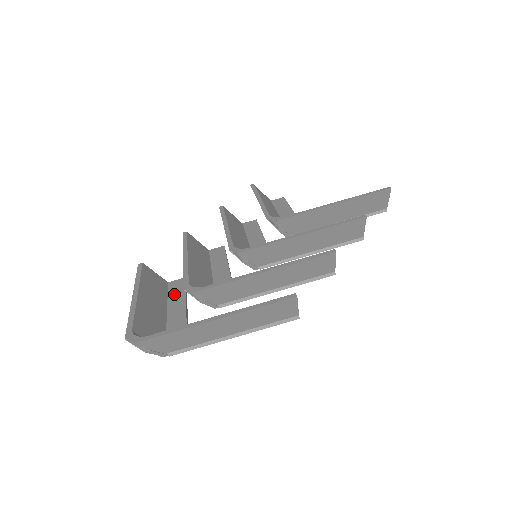
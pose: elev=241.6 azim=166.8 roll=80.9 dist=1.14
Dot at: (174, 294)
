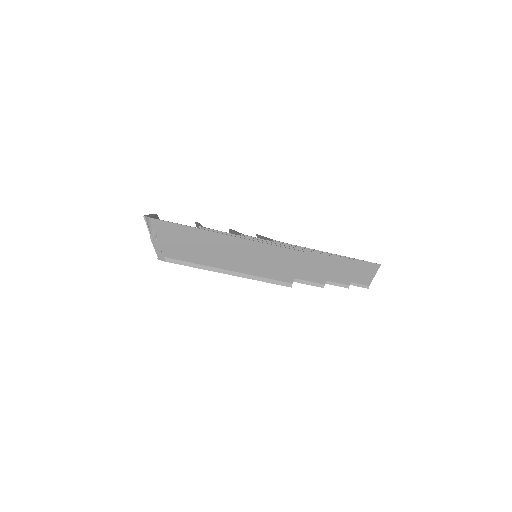
Dot at: occluded
